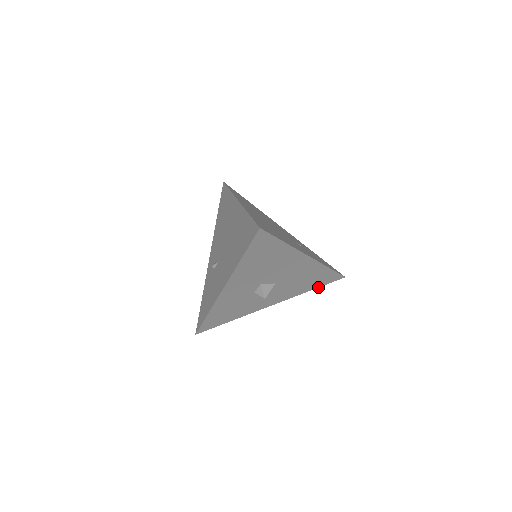
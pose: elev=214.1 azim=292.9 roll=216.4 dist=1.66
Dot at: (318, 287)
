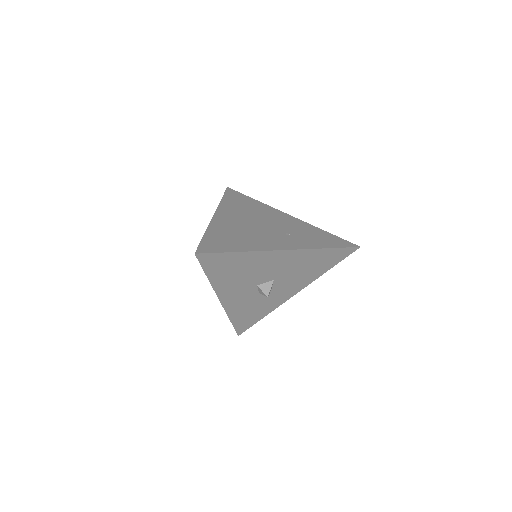
Dot at: occluded
